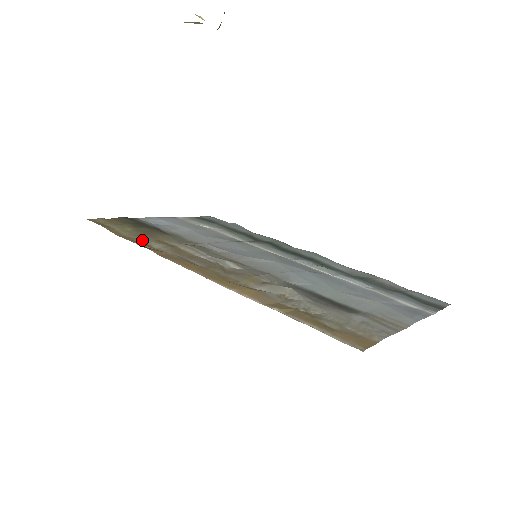
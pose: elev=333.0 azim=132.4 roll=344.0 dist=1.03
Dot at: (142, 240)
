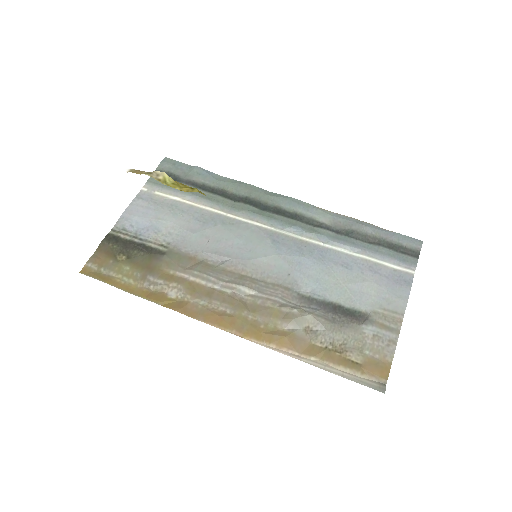
Dot at: (153, 287)
